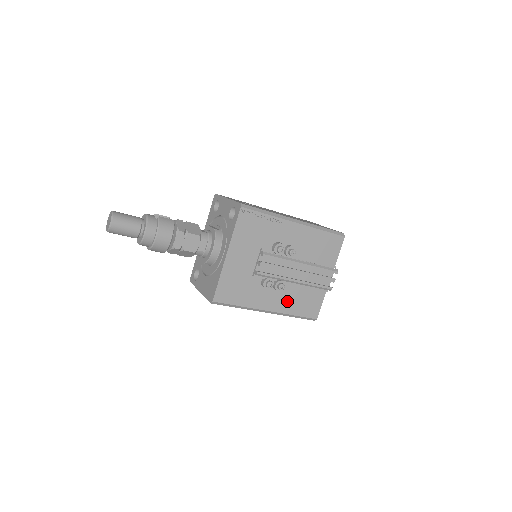
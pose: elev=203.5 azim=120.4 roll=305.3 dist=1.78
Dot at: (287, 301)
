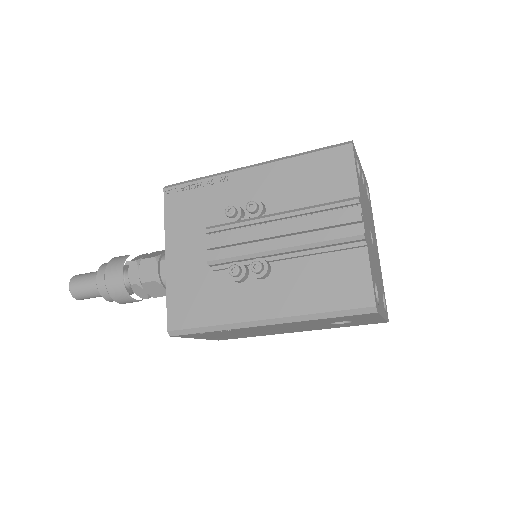
Dot at: (292, 291)
